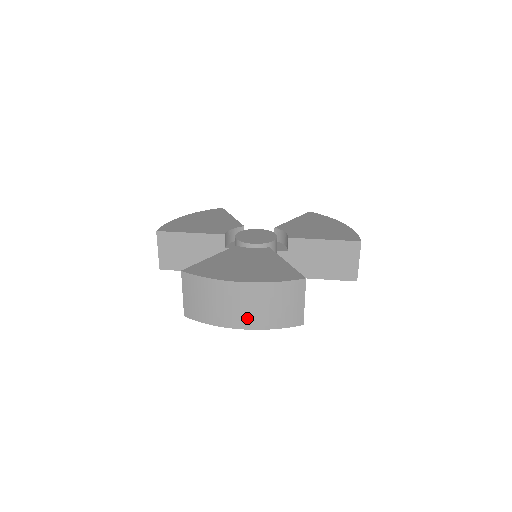
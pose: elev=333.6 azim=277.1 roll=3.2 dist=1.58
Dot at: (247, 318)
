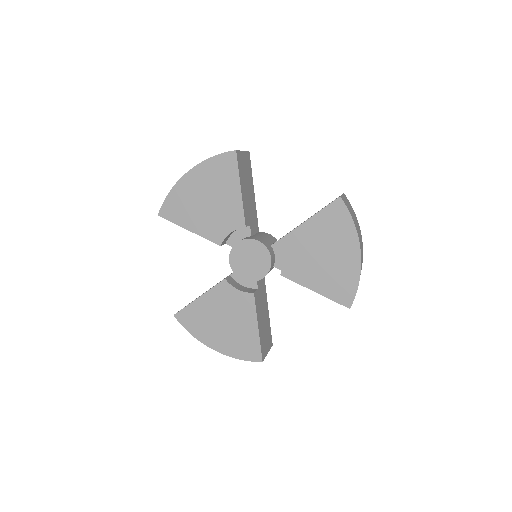
Dot at: occluded
